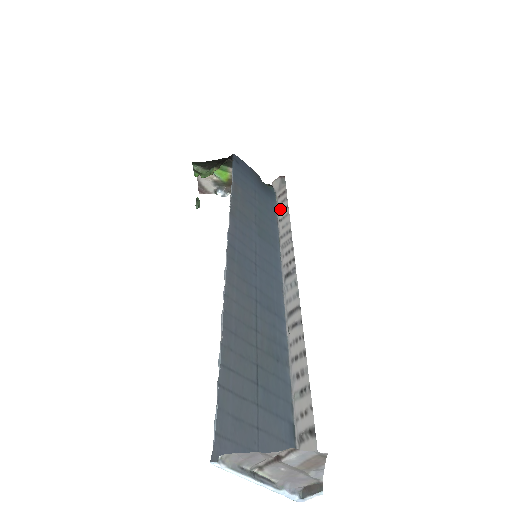
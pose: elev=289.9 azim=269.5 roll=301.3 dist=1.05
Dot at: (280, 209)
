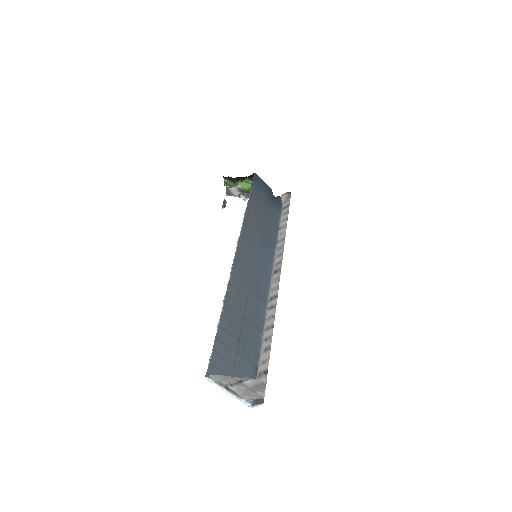
Dot at: (282, 219)
